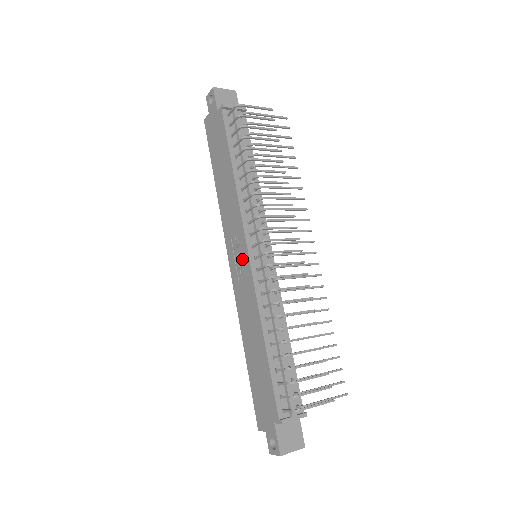
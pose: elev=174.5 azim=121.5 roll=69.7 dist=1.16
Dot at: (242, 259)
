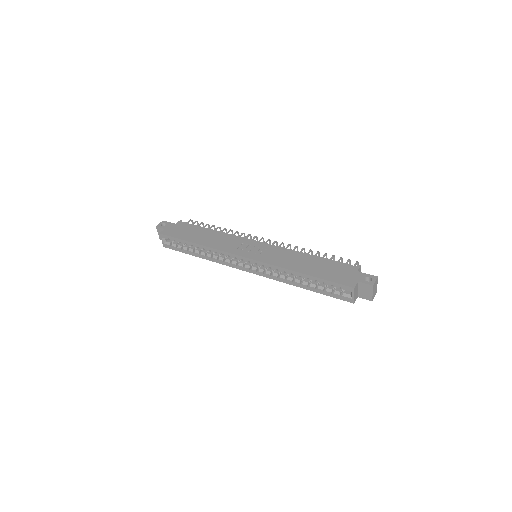
Dot at: (257, 246)
